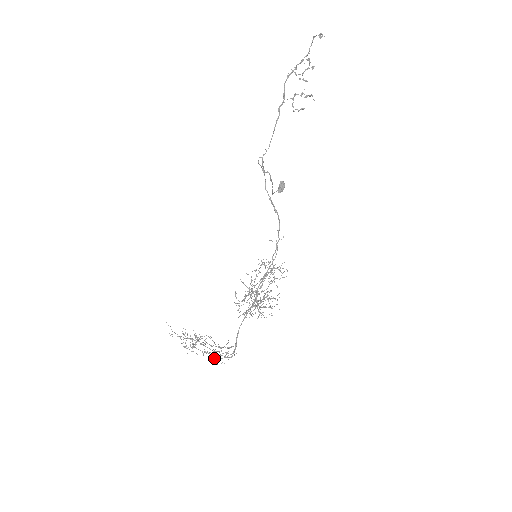
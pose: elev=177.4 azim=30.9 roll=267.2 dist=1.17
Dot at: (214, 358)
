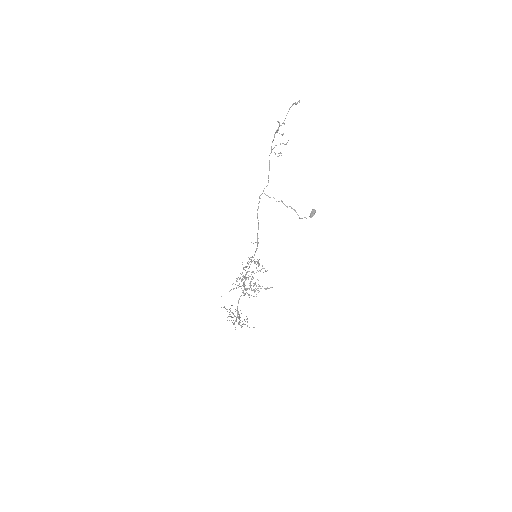
Dot at: (233, 324)
